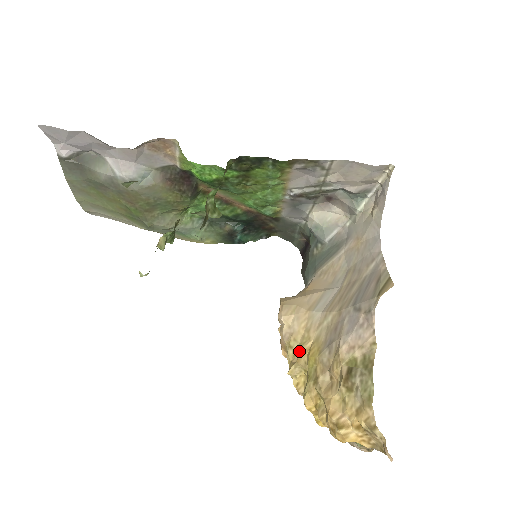
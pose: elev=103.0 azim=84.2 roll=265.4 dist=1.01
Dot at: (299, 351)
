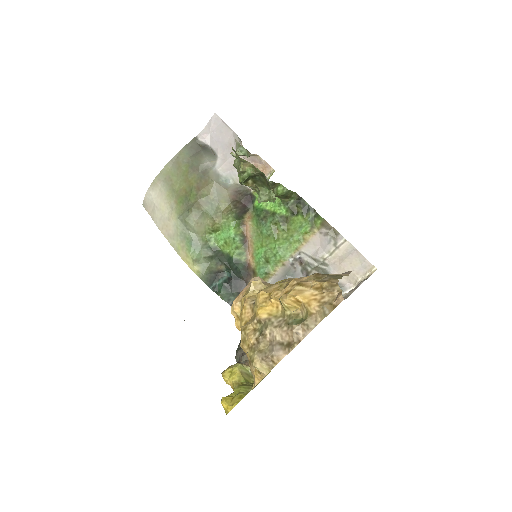
Dot at: occluded
